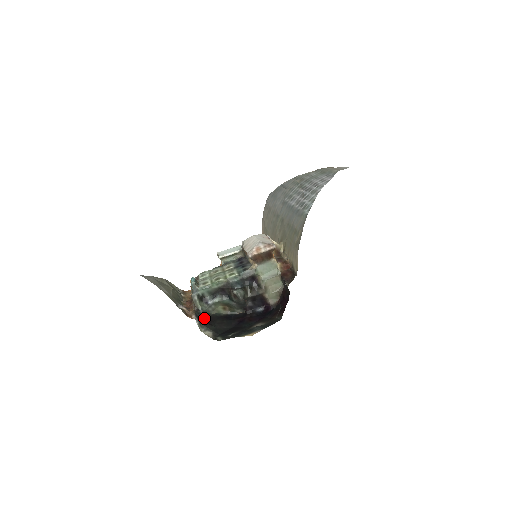
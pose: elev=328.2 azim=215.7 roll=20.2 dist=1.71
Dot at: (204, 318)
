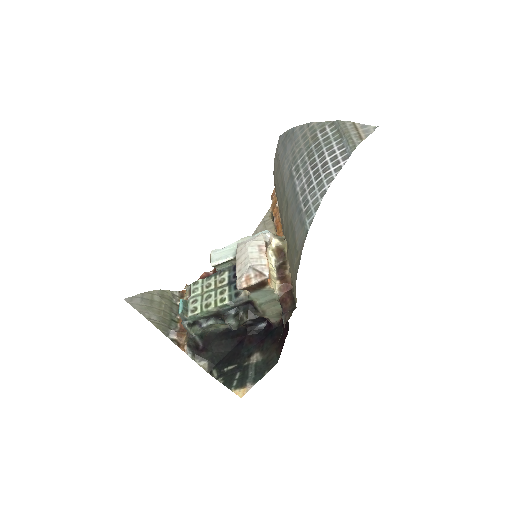
Dot at: (200, 342)
